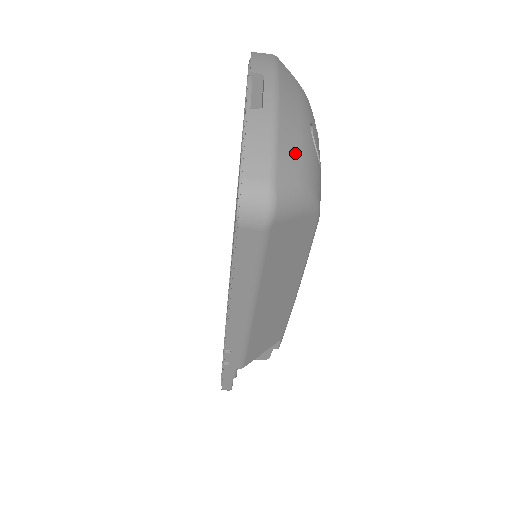
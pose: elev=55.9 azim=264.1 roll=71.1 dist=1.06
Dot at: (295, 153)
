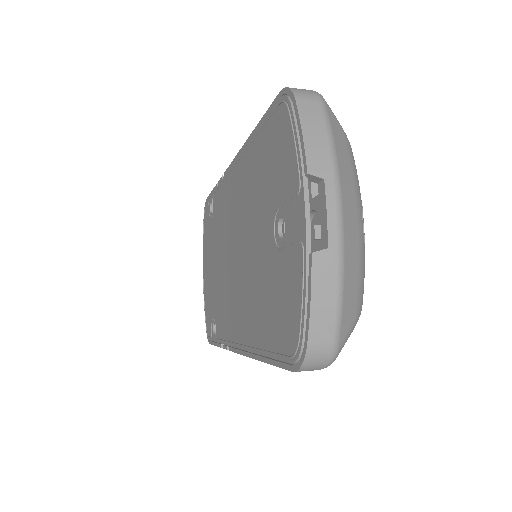
Dot at: (354, 289)
